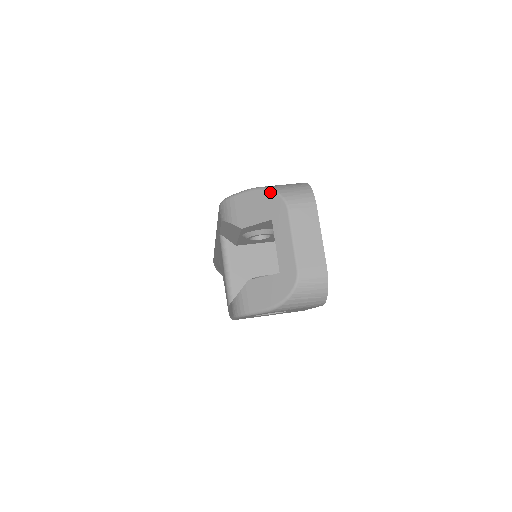
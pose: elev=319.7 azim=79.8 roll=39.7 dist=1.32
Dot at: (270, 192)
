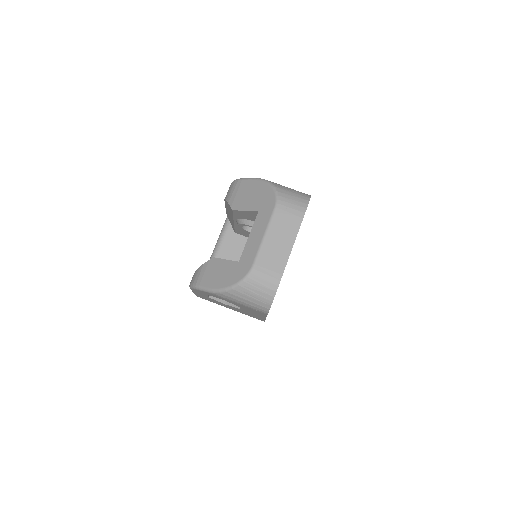
Dot at: (270, 186)
